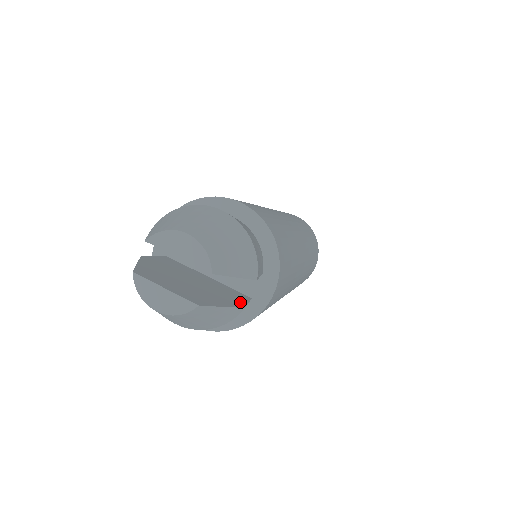
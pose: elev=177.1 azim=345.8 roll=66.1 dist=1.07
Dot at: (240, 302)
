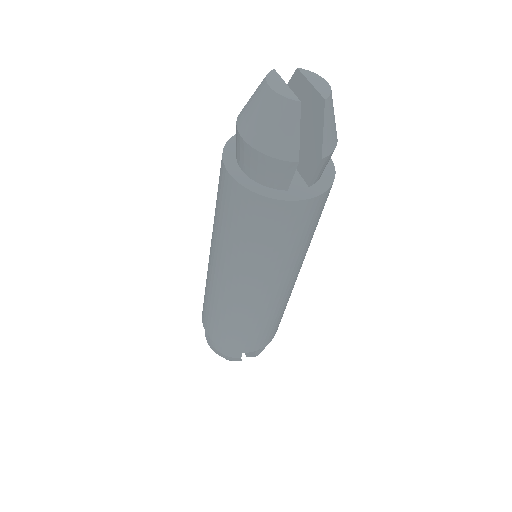
Dot at: (294, 165)
